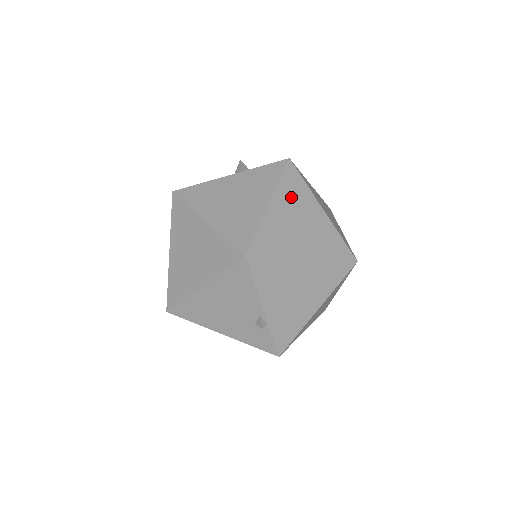
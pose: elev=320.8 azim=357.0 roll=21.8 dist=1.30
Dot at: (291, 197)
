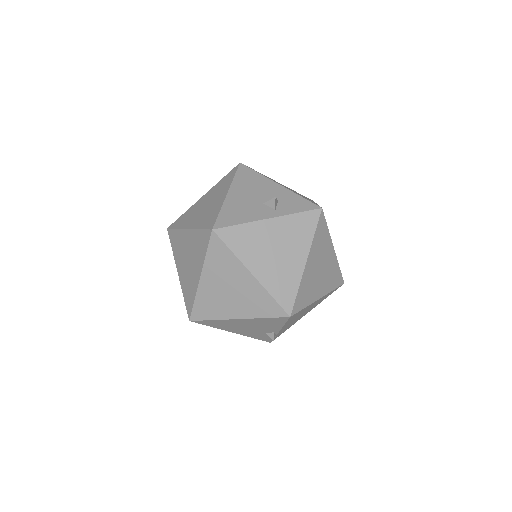
Dot at: (319, 248)
